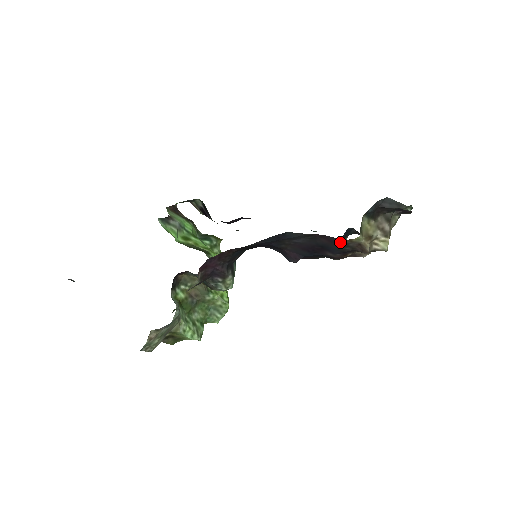
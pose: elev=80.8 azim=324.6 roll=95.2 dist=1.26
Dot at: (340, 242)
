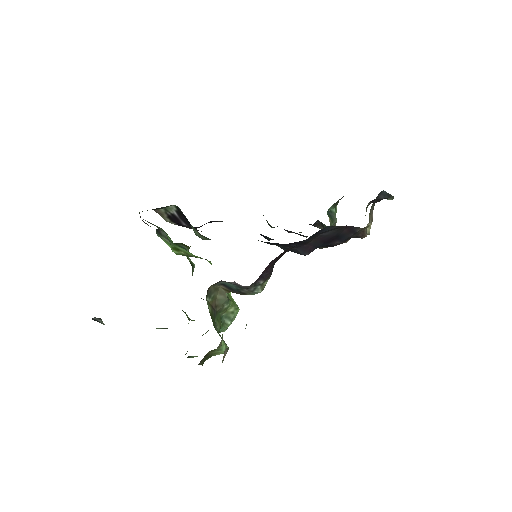
Dot at: (356, 230)
